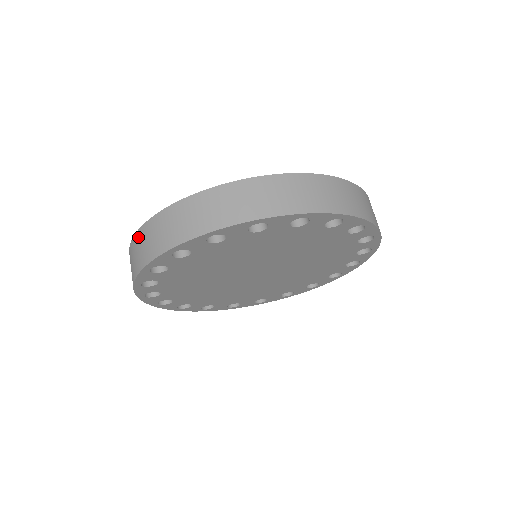
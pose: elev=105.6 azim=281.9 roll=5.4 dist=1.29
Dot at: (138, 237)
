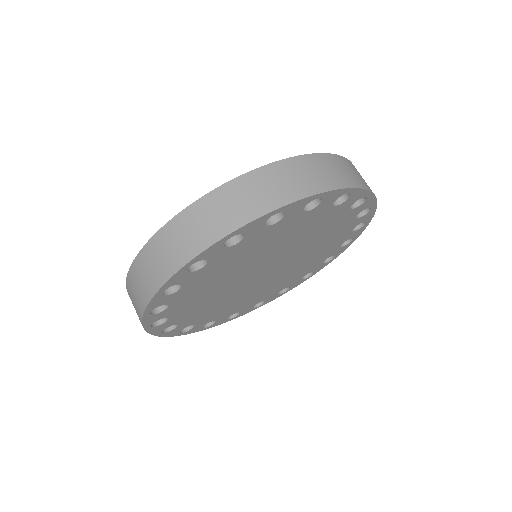
Dot at: (129, 285)
